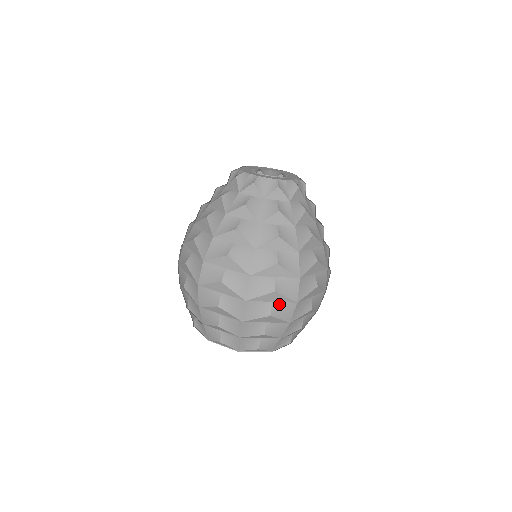
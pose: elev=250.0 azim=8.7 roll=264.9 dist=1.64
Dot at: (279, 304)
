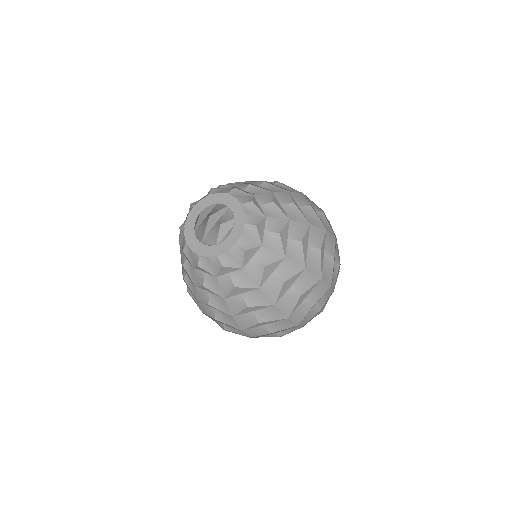
Dot at: occluded
